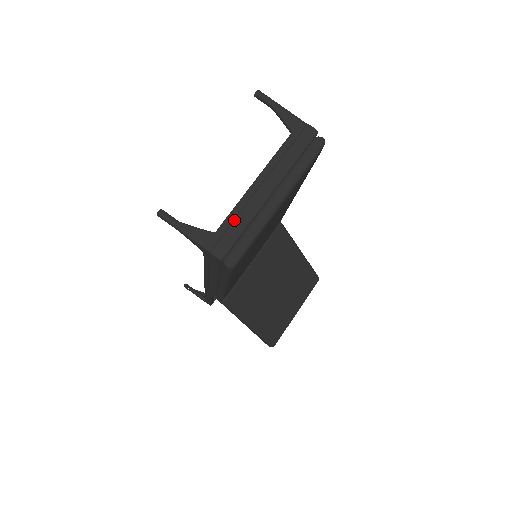
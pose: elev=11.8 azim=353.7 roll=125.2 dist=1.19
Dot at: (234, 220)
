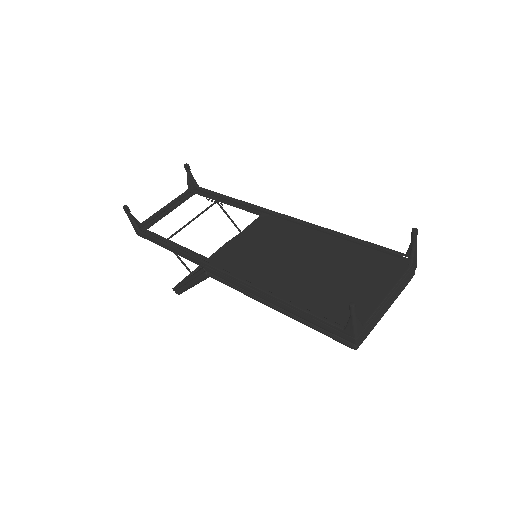
Dot at: (372, 319)
